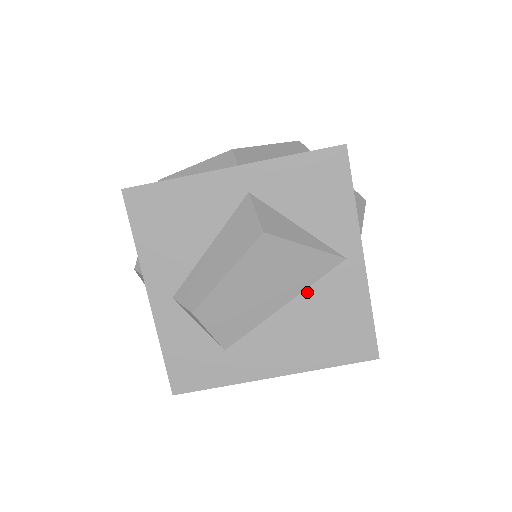
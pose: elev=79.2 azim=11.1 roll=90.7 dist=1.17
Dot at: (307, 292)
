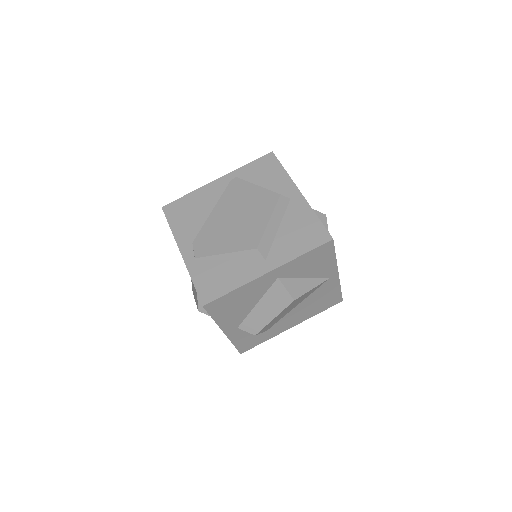
Dot at: (309, 297)
